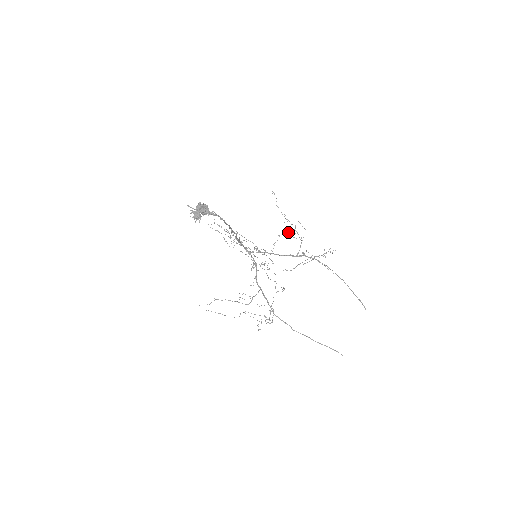
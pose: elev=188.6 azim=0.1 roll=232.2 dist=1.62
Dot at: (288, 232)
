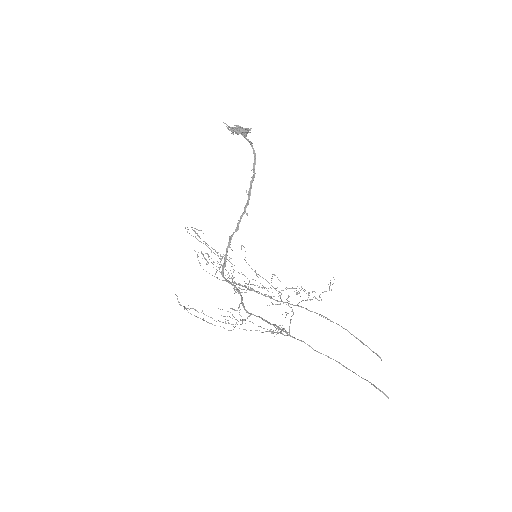
Dot at: occluded
